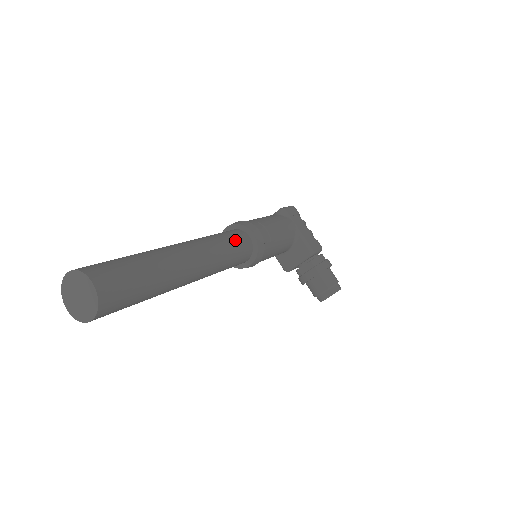
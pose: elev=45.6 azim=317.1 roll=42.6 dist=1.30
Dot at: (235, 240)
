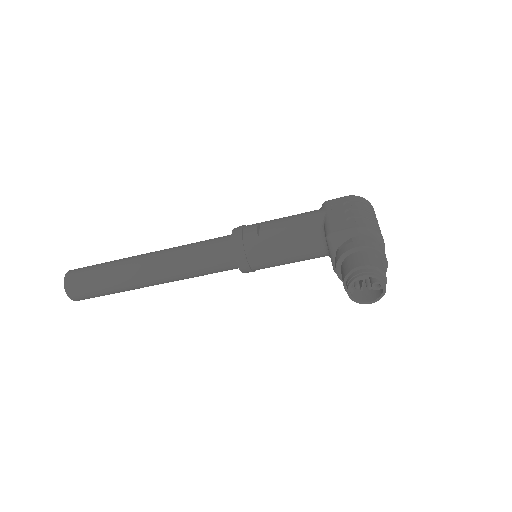
Dot at: (209, 241)
